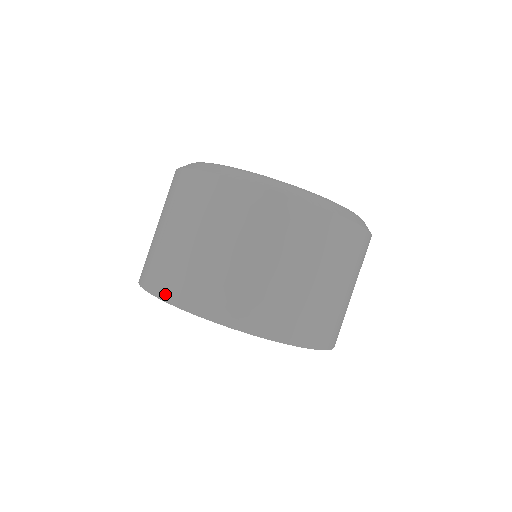
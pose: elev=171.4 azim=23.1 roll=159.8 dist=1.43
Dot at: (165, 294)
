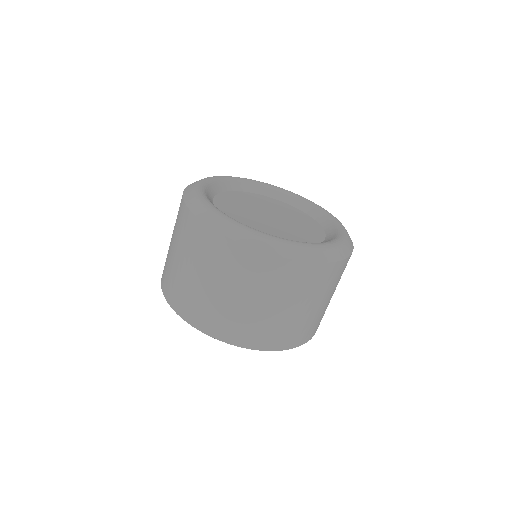
Dot at: (229, 339)
